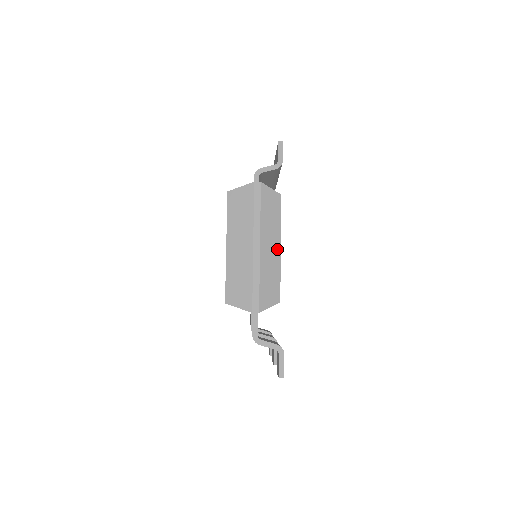
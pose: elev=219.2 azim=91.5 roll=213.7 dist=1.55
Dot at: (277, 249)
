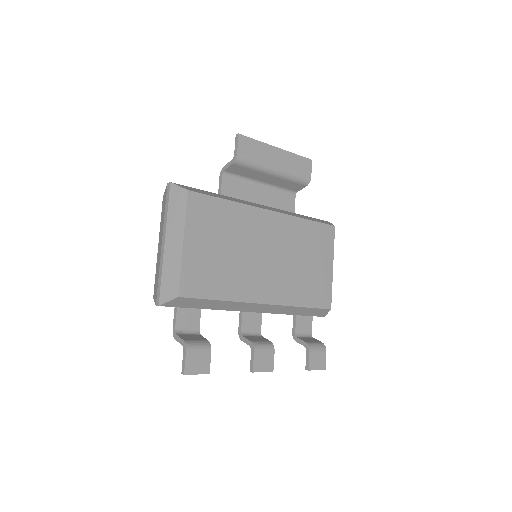
Dot at: (180, 244)
